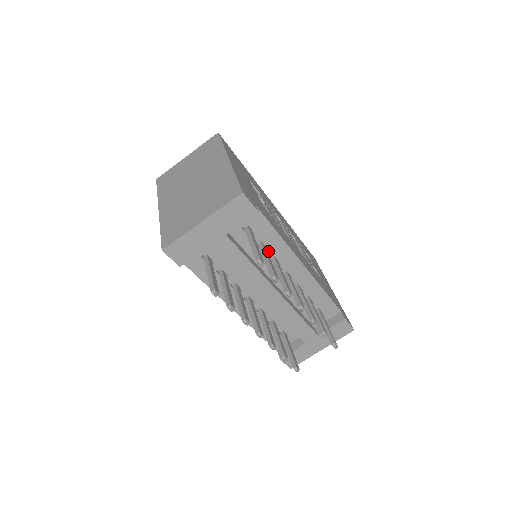
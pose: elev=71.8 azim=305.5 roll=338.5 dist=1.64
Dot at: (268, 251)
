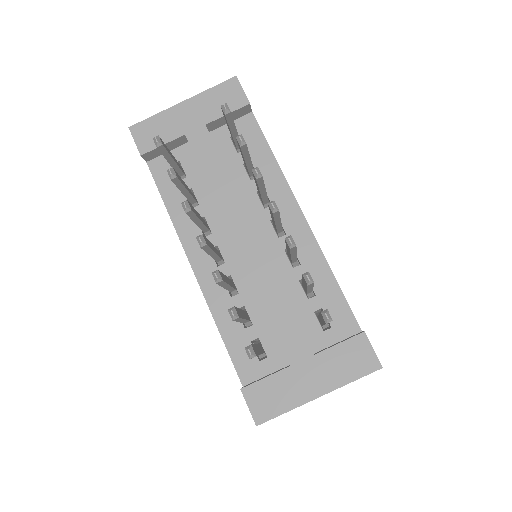
Dot at: occluded
